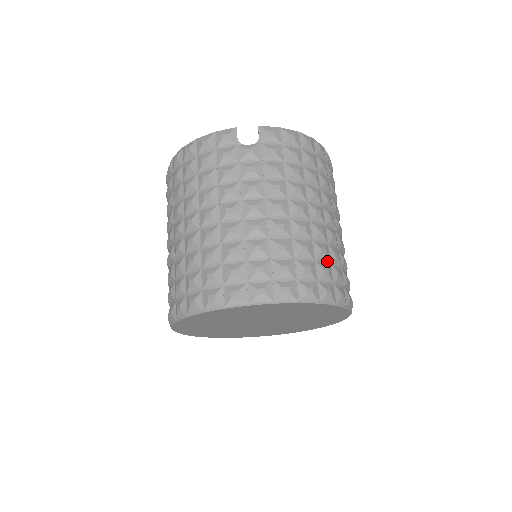
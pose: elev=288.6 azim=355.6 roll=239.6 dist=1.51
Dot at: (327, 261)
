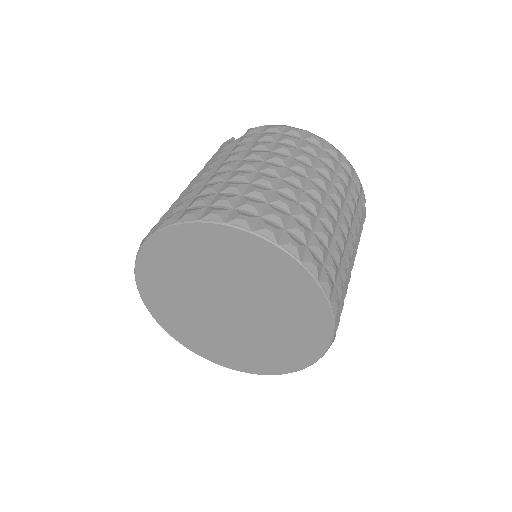
Dot at: (262, 200)
